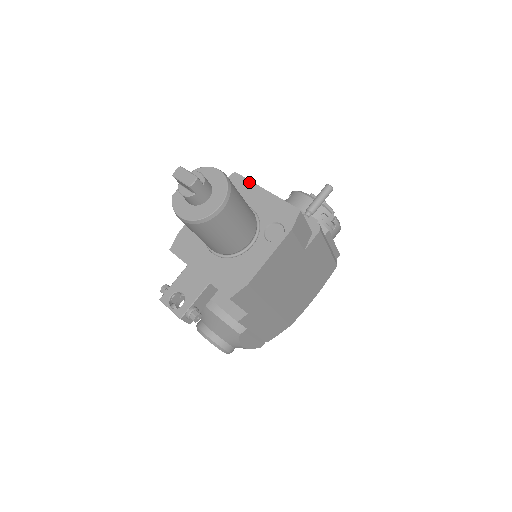
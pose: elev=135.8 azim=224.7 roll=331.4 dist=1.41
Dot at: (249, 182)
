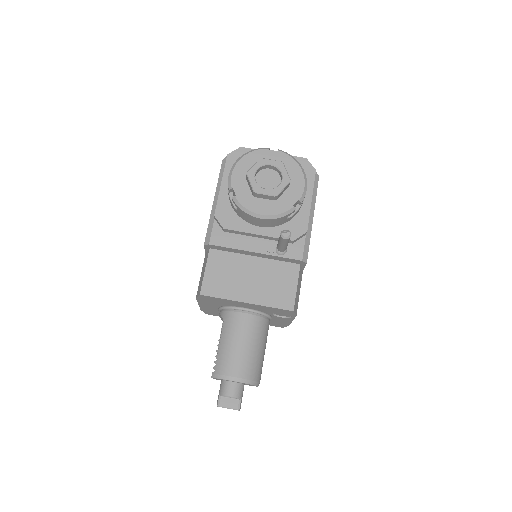
Dot at: (224, 300)
